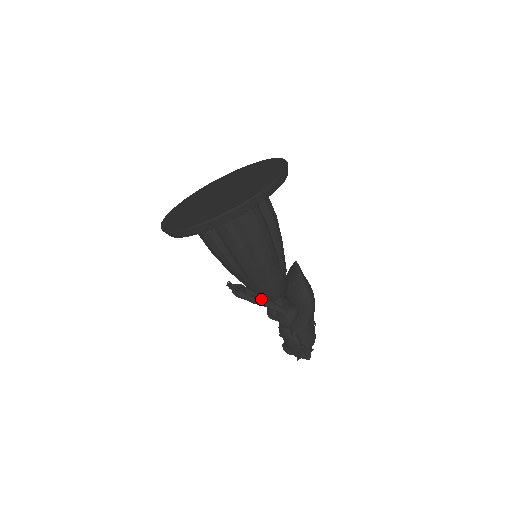
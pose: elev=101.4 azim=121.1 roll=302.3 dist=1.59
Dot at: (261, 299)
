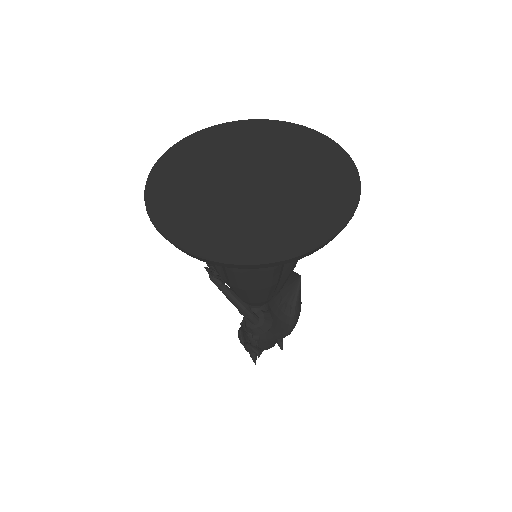
Dot at: (237, 299)
